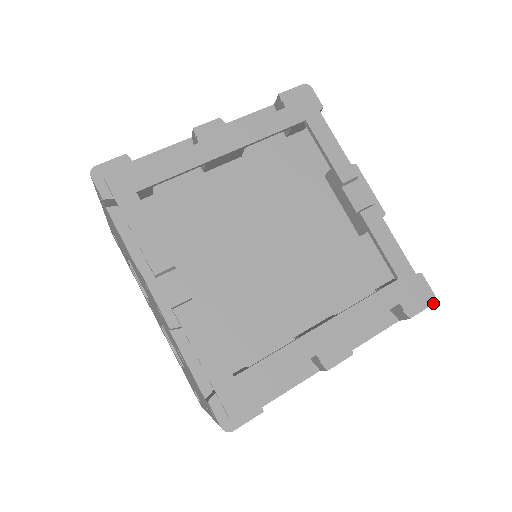
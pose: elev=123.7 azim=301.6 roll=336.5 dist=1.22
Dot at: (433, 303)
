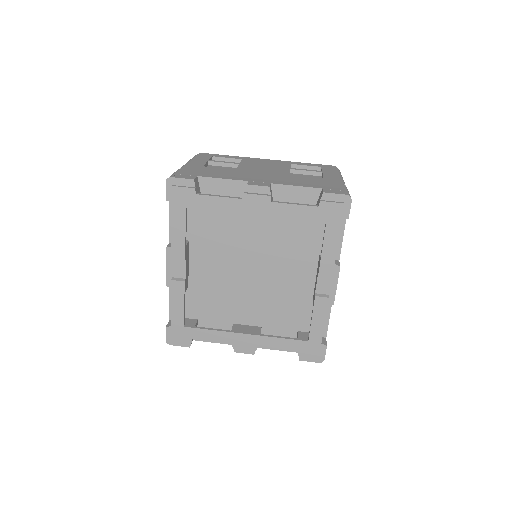
Dot at: (320, 362)
